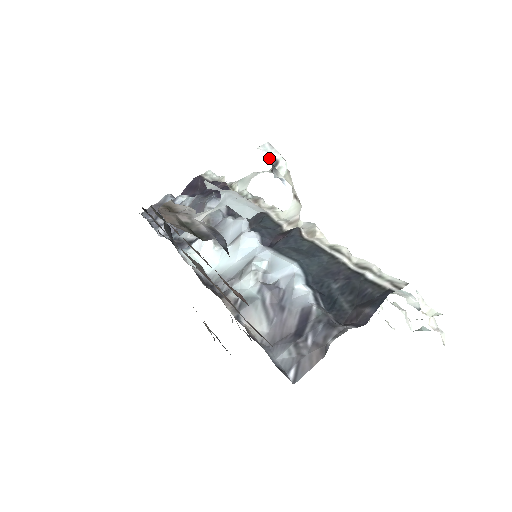
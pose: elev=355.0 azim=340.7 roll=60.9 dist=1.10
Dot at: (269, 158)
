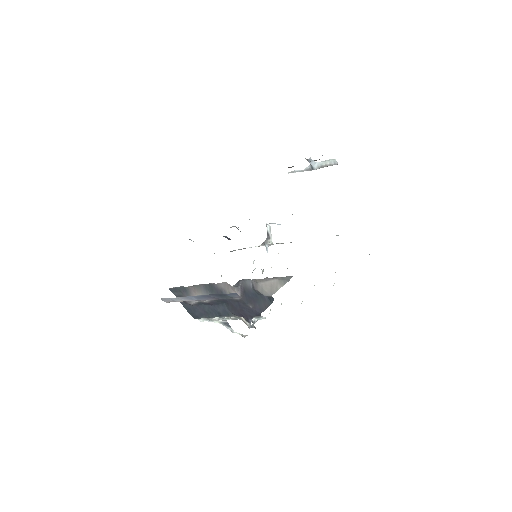
Dot at: (268, 233)
